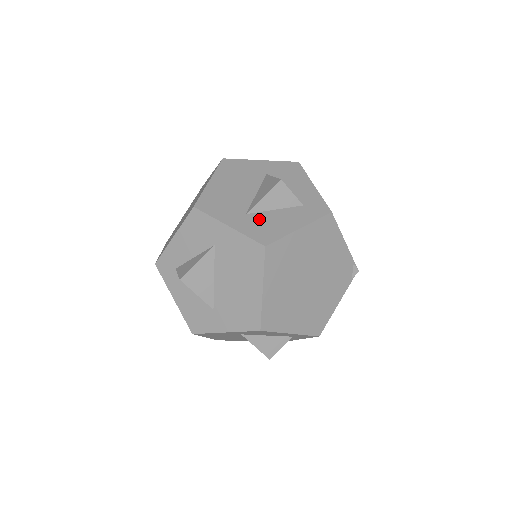
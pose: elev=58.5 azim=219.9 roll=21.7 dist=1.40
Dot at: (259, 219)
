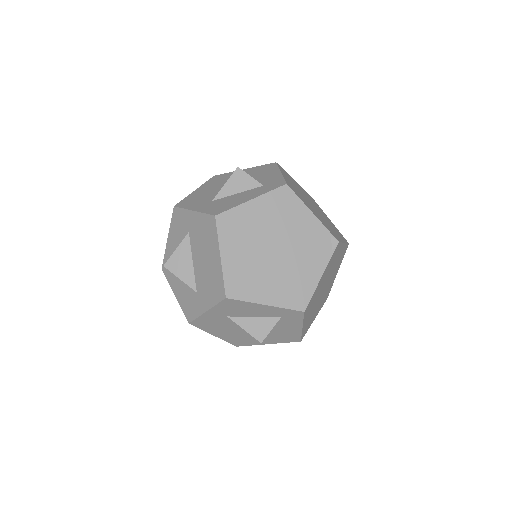
Dot at: (220, 201)
